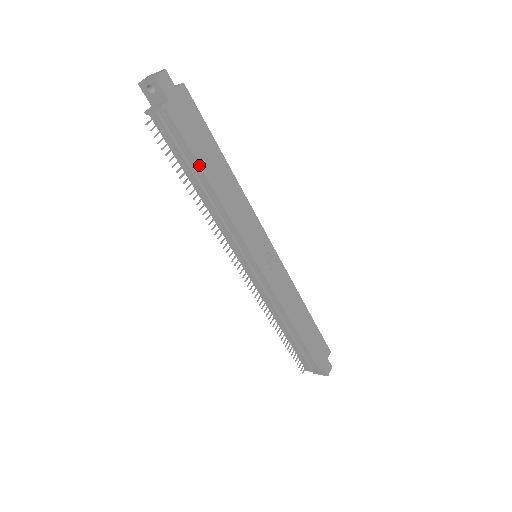
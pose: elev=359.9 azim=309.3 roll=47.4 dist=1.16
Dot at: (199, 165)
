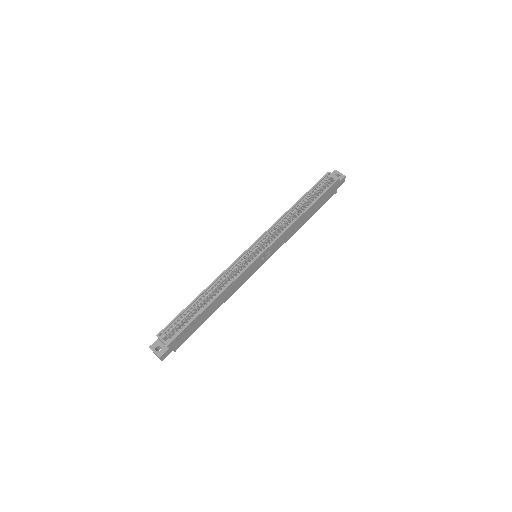
Dot at: occluded
